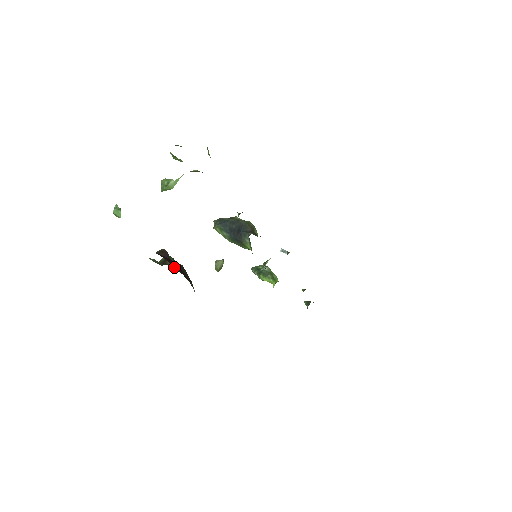
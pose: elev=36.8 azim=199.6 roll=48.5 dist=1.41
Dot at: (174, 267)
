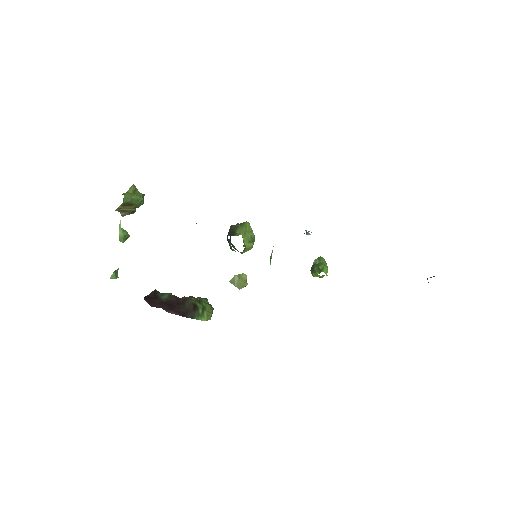
Dot at: occluded
